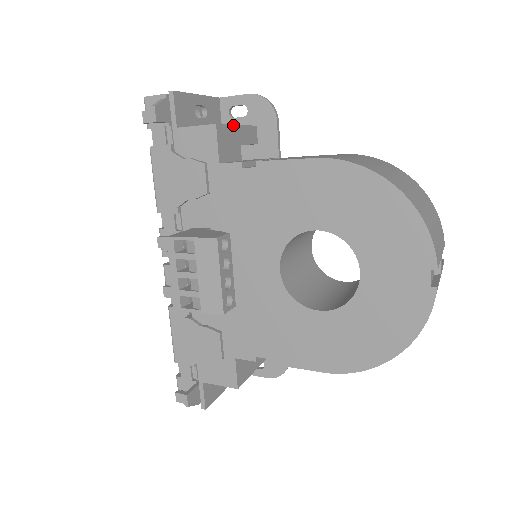
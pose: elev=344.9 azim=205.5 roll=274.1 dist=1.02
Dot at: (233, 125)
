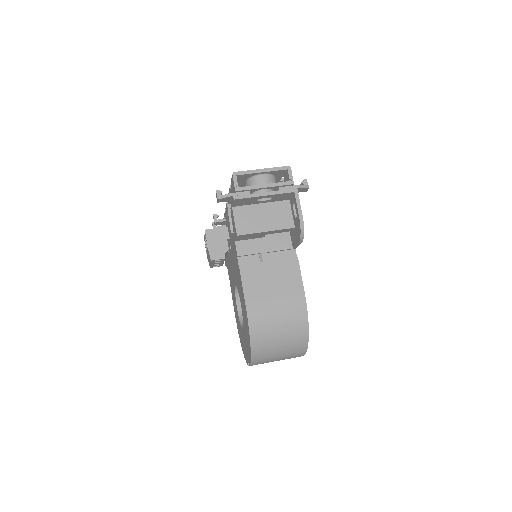
Dot at: (259, 232)
